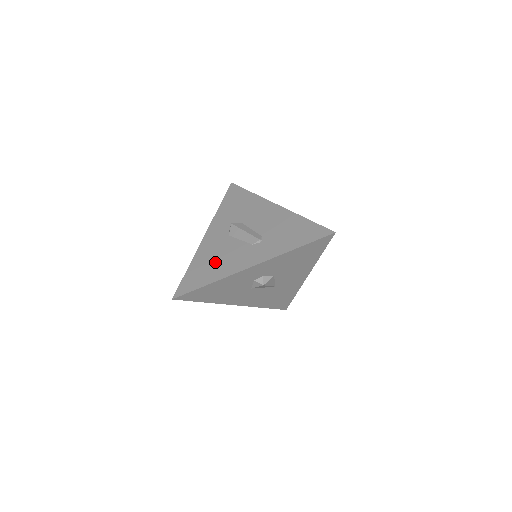
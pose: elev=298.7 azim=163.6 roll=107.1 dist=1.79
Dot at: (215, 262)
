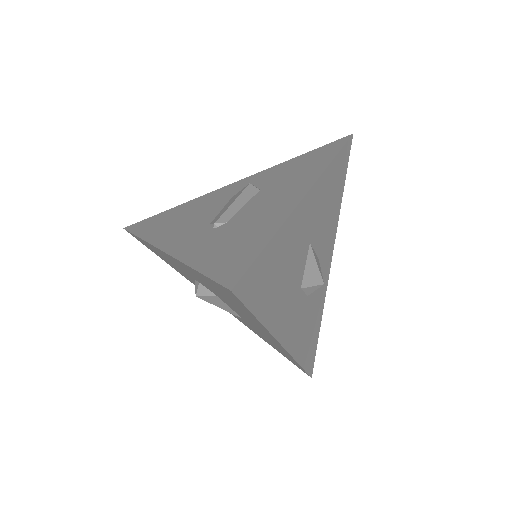
Dot at: (178, 218)
